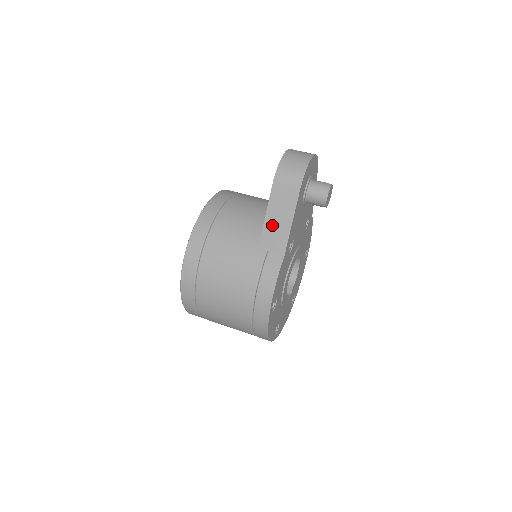
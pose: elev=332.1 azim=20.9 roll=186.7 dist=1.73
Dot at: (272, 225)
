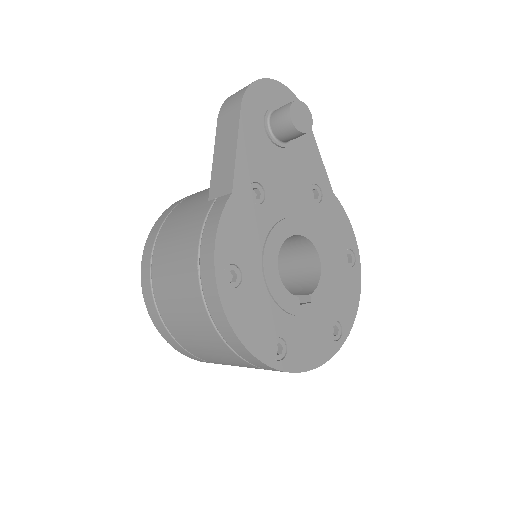
Dot at: (219, 164)
